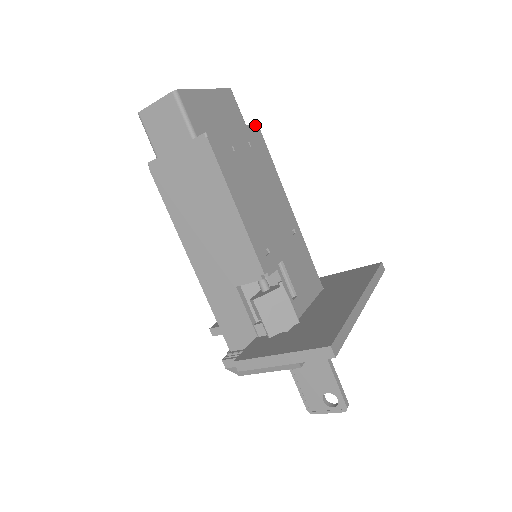
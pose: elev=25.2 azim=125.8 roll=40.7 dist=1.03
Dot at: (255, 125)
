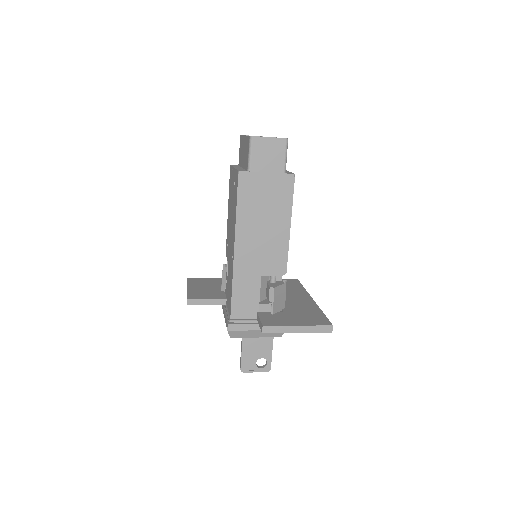
Dot at: occluded
